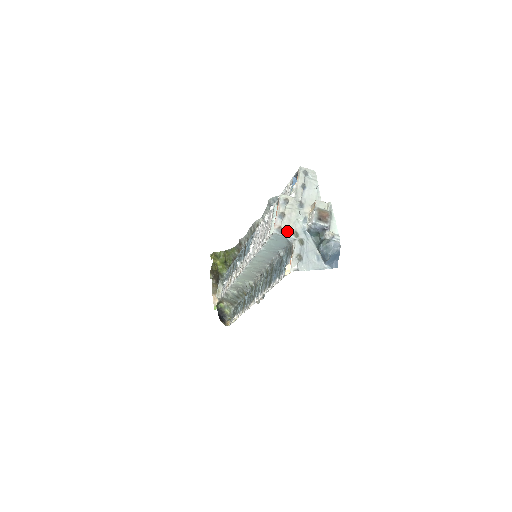
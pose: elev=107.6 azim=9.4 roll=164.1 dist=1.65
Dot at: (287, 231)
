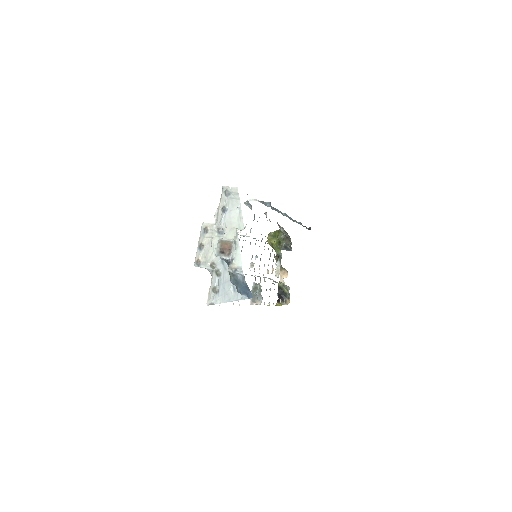
Dot at: (205, 263)
